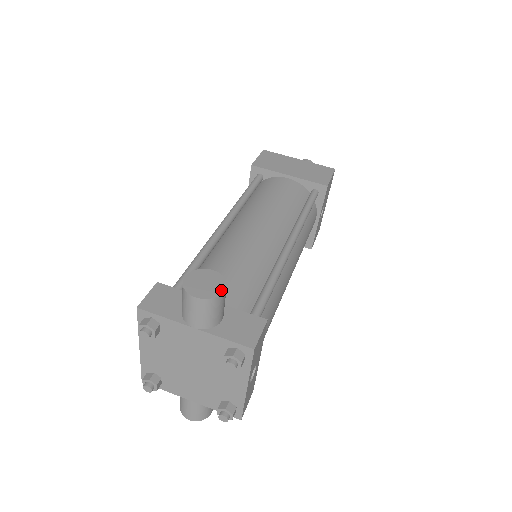
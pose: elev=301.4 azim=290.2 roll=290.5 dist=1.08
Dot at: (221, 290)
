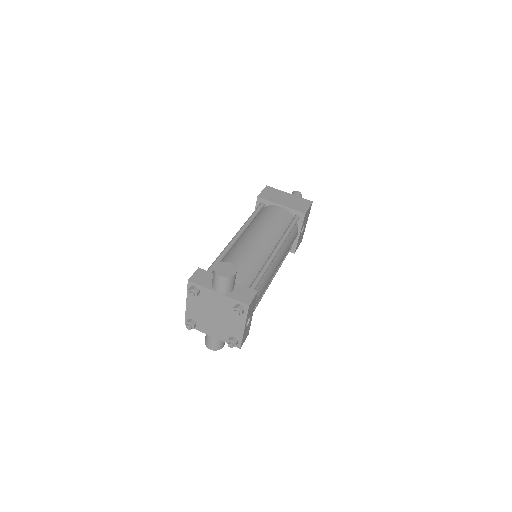
Dot at: (234, 273)
